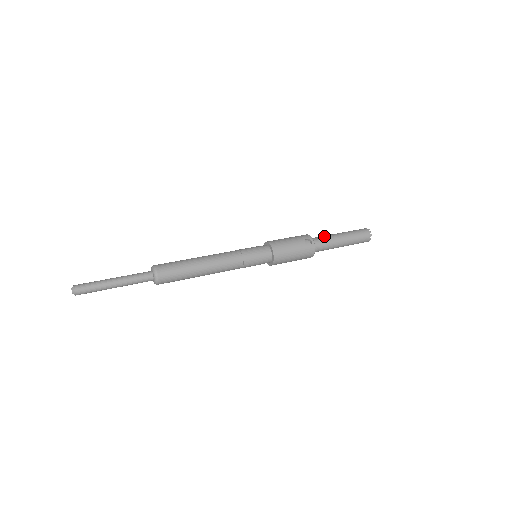
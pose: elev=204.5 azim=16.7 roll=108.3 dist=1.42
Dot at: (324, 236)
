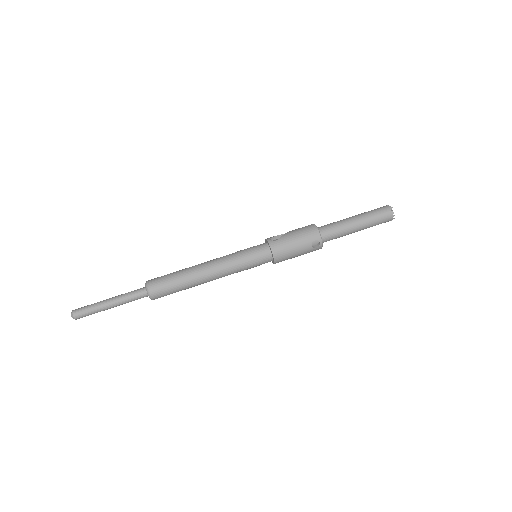
Dot at: (337, 228)
